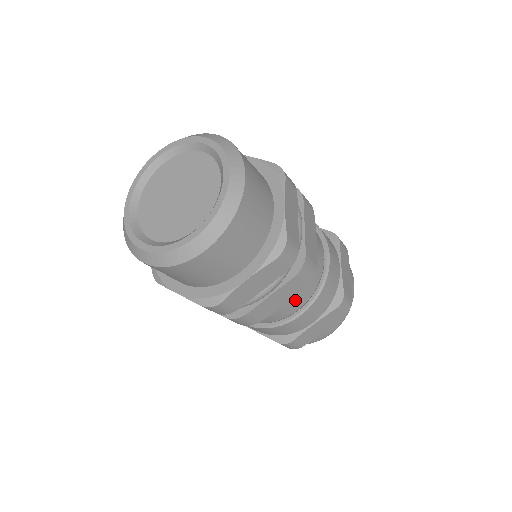
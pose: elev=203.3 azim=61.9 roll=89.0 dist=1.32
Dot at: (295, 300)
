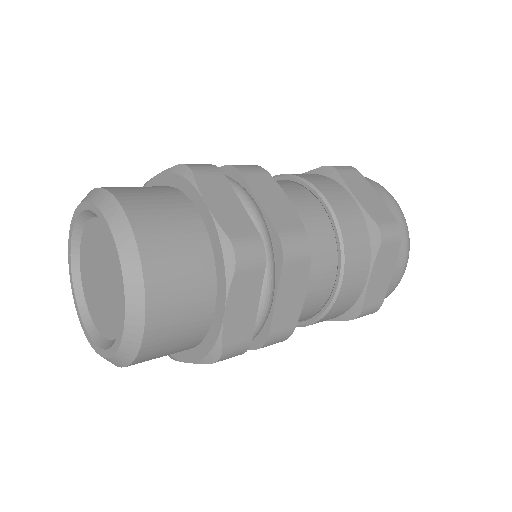
Dot at: (320, 276)
